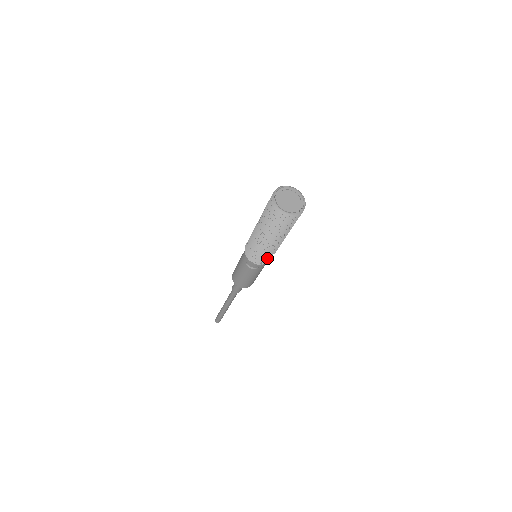
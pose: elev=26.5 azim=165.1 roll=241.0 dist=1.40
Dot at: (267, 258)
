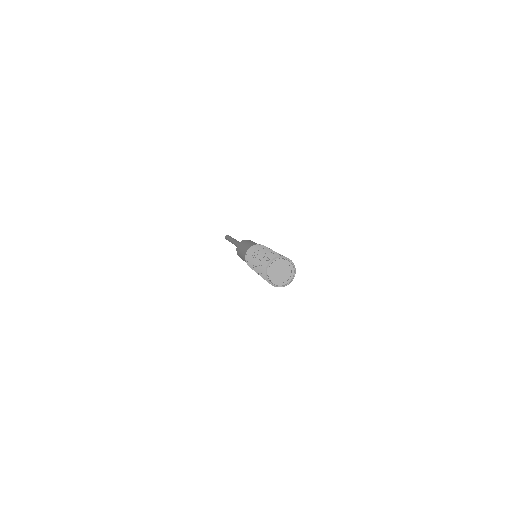
Dot at: occluded
